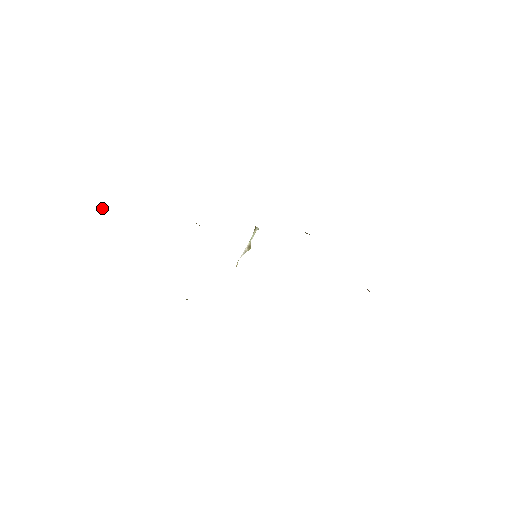
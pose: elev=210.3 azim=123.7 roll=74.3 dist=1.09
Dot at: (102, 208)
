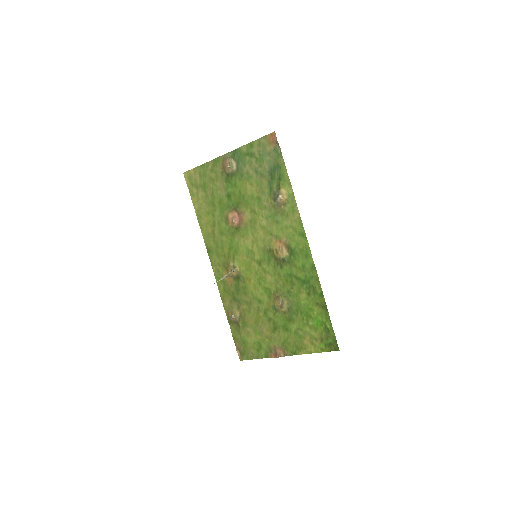
Dot at: (228, 166)
